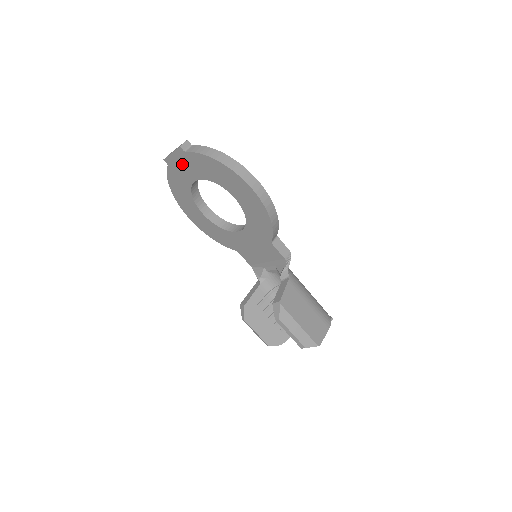
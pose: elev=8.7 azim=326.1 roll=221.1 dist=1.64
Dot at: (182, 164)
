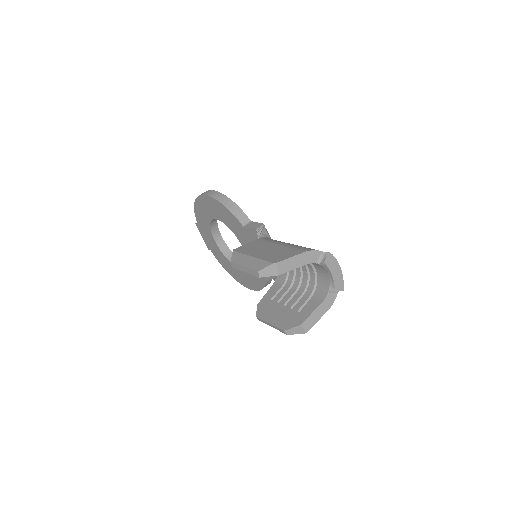
Dot at: (206, 237)
